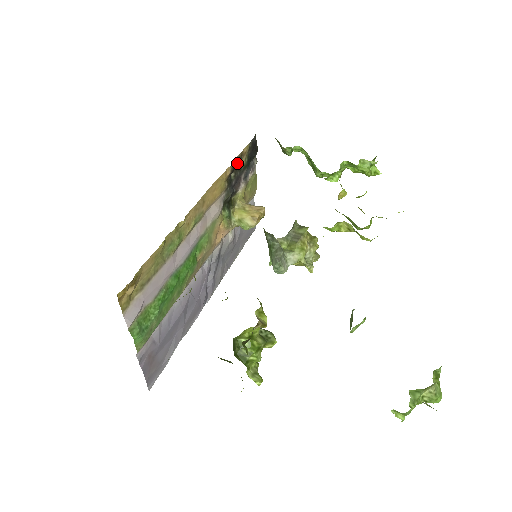
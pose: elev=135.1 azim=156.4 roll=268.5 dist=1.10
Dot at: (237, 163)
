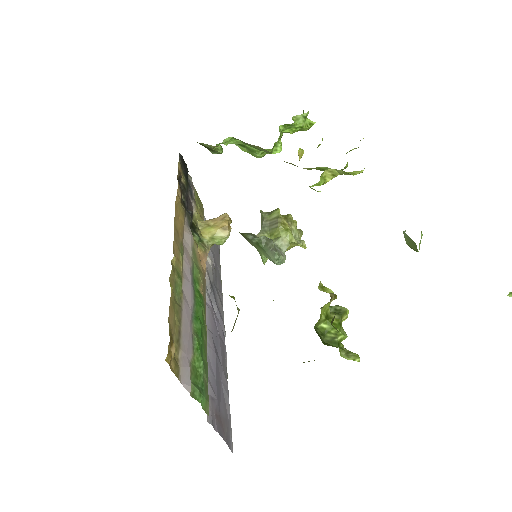
Dot at: (179, 184)
